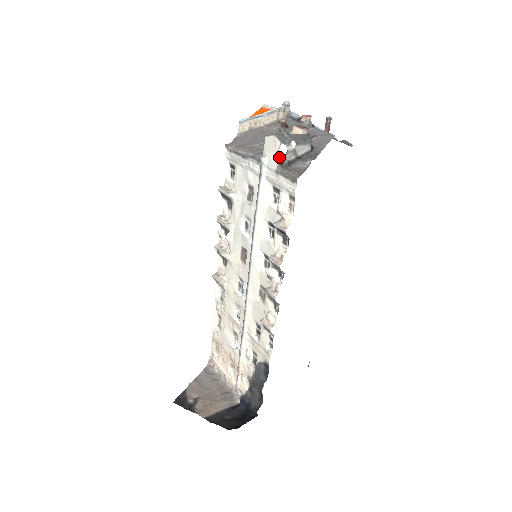
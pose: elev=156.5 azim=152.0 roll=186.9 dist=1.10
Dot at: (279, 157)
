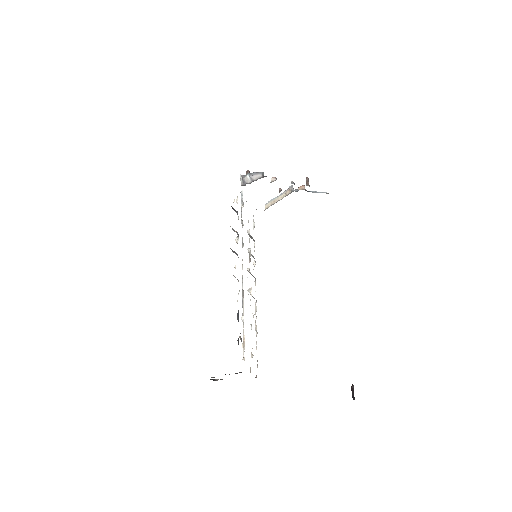
Dot at: (241, 183)
